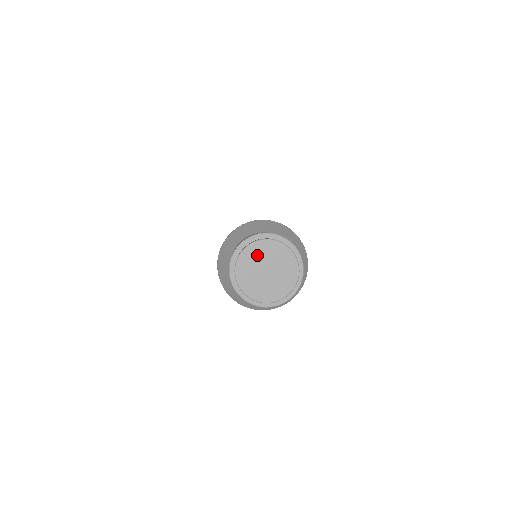
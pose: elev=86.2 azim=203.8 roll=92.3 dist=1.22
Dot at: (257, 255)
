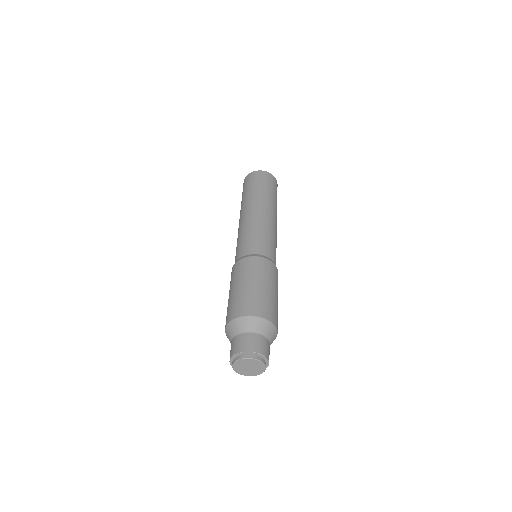
Dot at: (239, 367)
